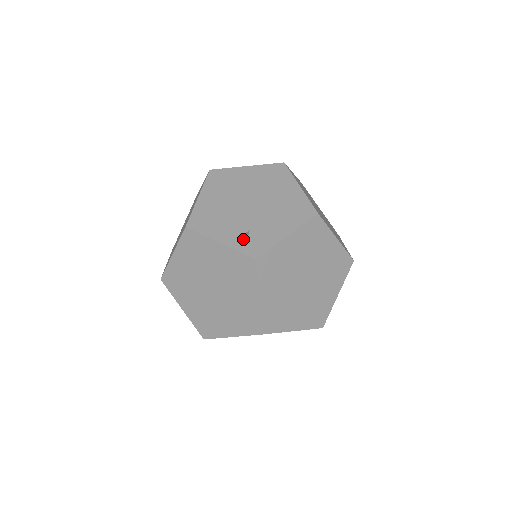
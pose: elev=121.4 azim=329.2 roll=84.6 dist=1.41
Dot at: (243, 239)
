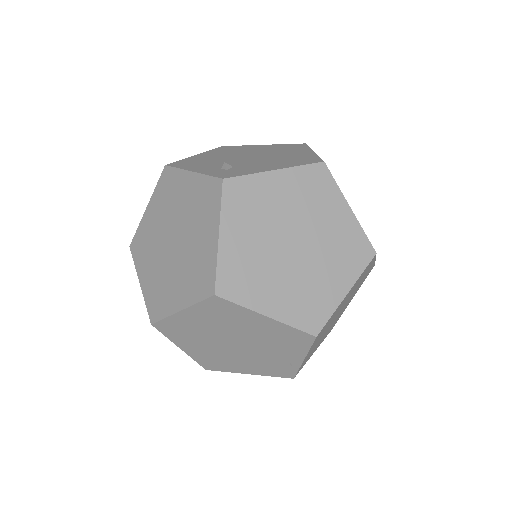
Dot at: (220, 170)
